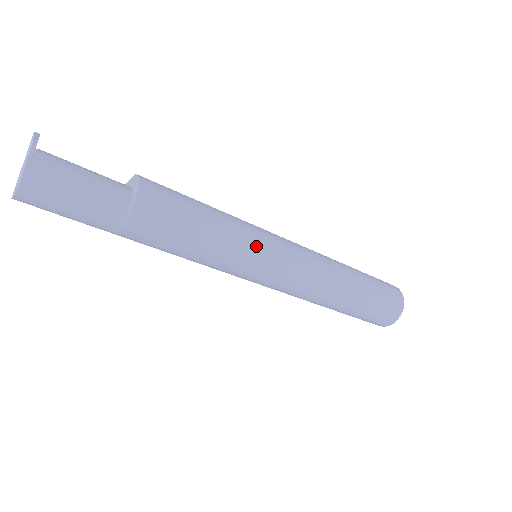
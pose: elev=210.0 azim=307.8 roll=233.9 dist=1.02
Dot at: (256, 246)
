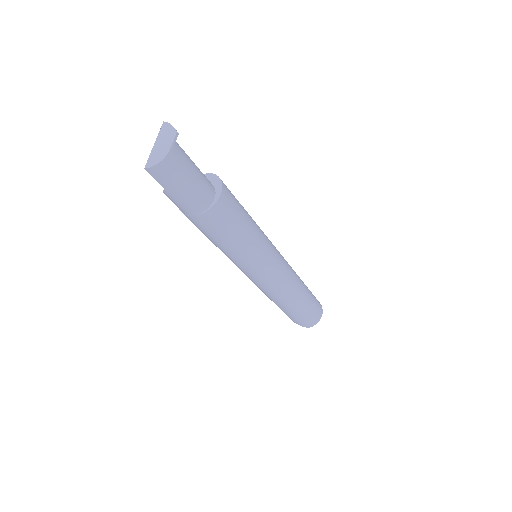
Dot at: (268, 244)
